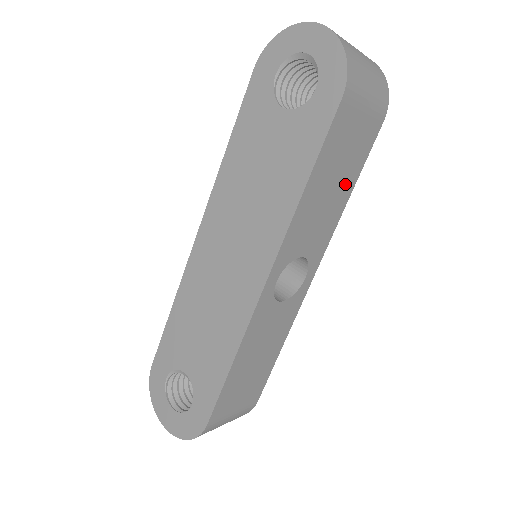
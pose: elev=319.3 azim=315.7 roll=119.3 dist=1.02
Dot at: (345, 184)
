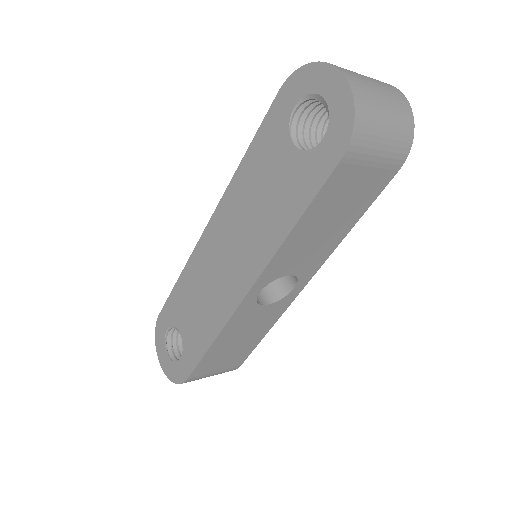
Dot at: (345, 221)
